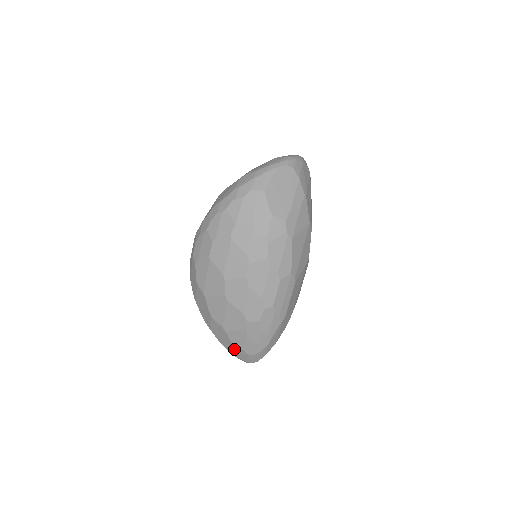
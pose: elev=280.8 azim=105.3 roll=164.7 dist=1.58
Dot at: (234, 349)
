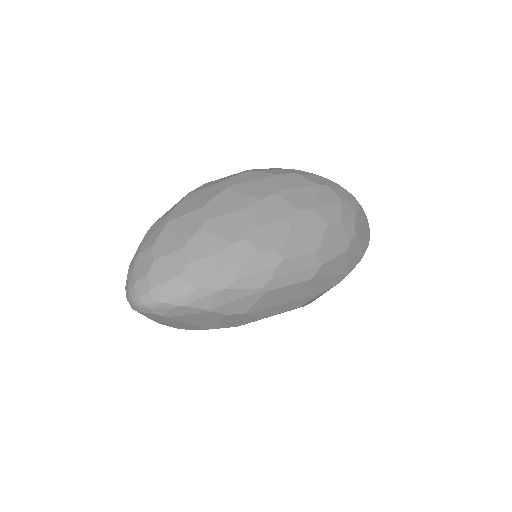
Dot at: (171, 256)
